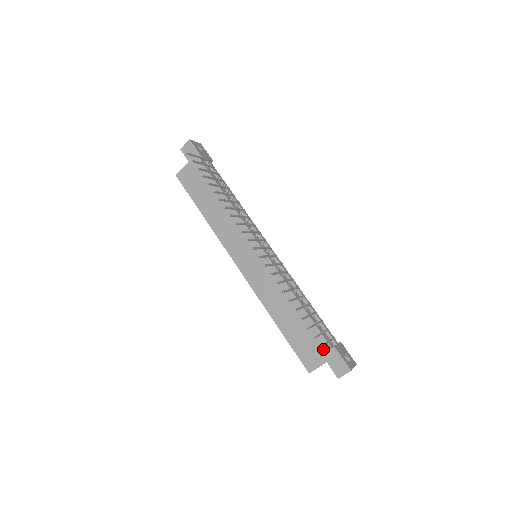
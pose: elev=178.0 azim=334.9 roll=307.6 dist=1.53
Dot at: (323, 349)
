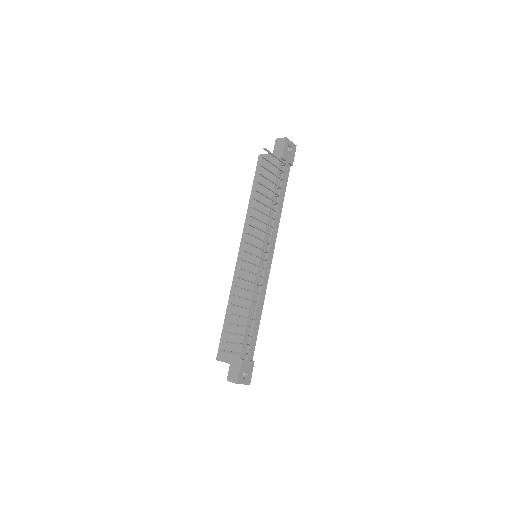
Dot at: (235, 354)
